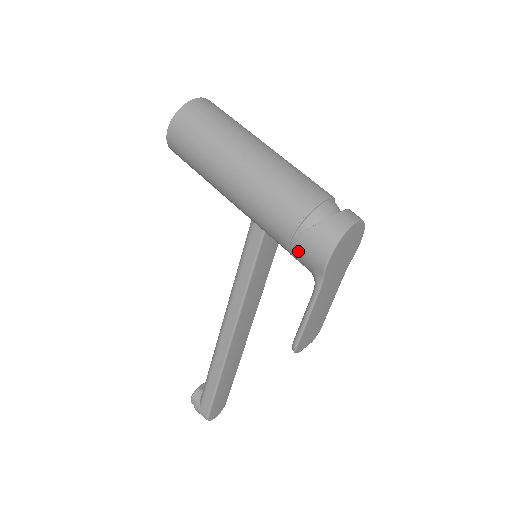
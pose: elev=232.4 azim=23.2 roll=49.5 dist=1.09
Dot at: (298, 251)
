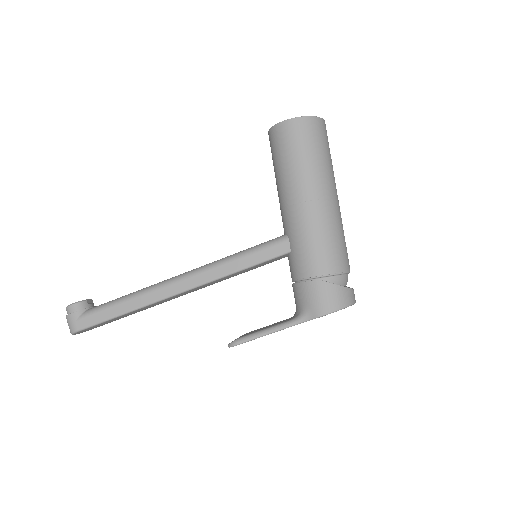
Dot at: (311, 290)
